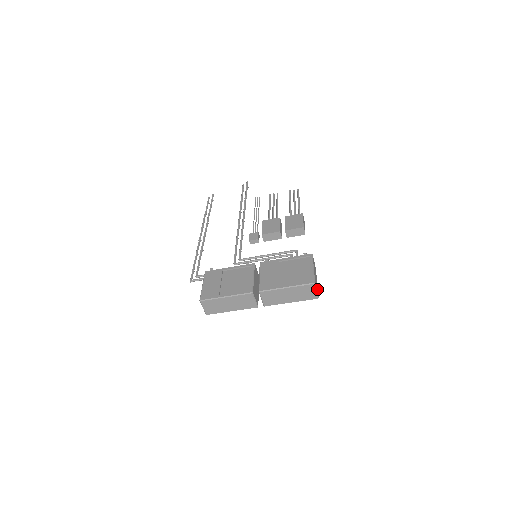
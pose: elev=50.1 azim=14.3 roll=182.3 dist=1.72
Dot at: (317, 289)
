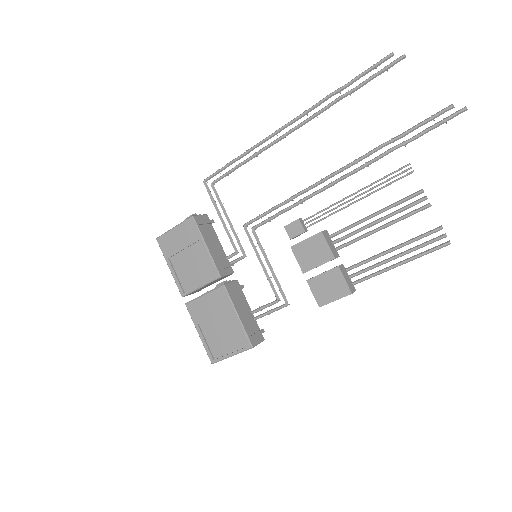
Dot at: occluded
